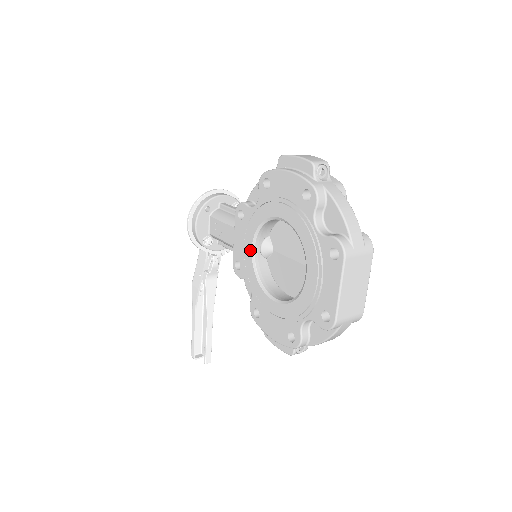
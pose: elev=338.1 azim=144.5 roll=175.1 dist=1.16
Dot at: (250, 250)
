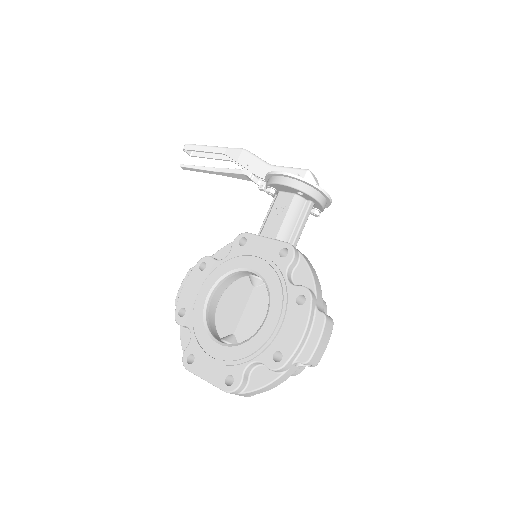
Dot at: (250, 266)
